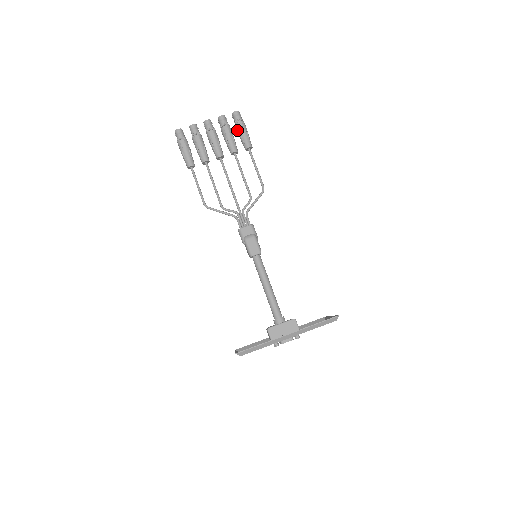
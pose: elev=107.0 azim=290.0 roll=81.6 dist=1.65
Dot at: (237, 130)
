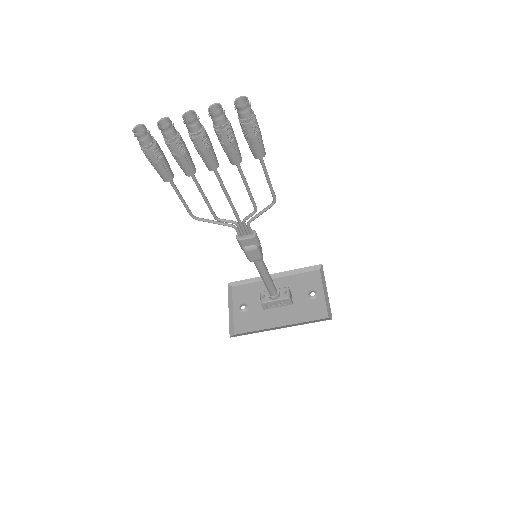
Dot at: occluded
